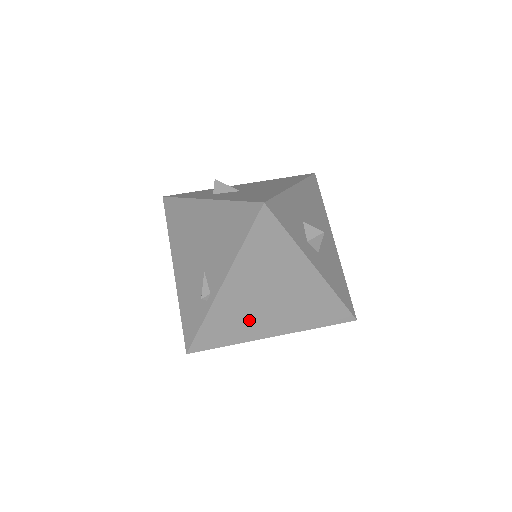
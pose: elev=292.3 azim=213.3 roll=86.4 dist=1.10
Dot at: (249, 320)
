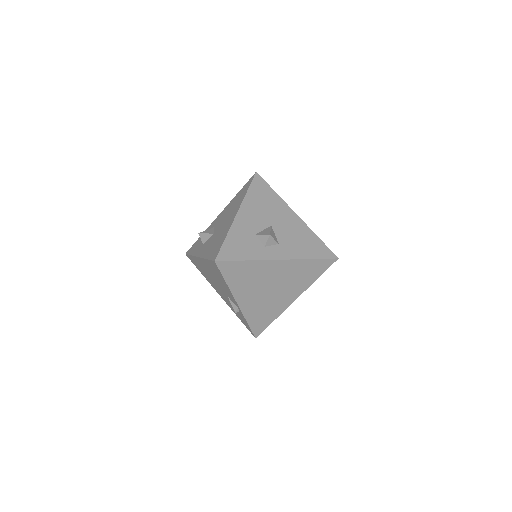
Dot at: (271, 304)
